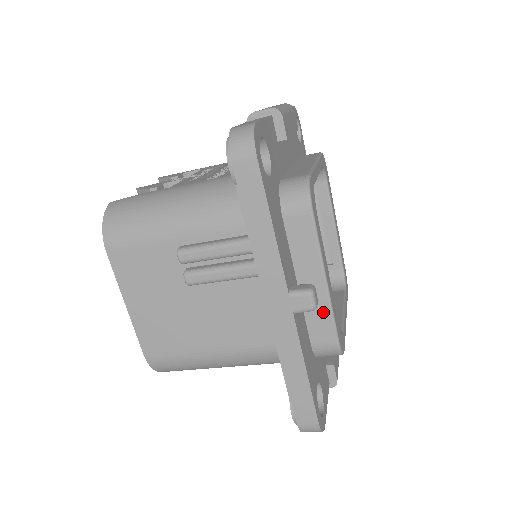
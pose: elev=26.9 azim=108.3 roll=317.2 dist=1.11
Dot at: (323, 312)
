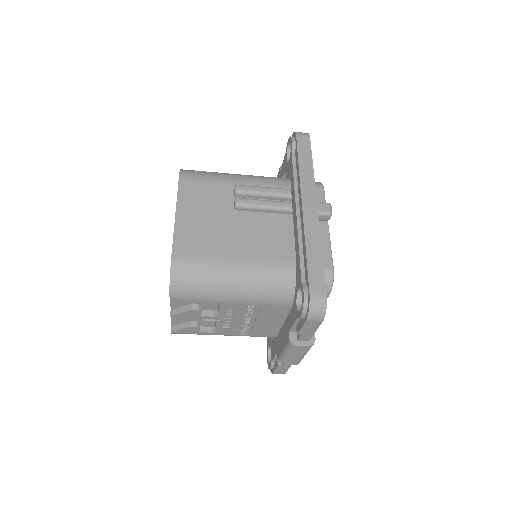
Dot at: (325, 245)
